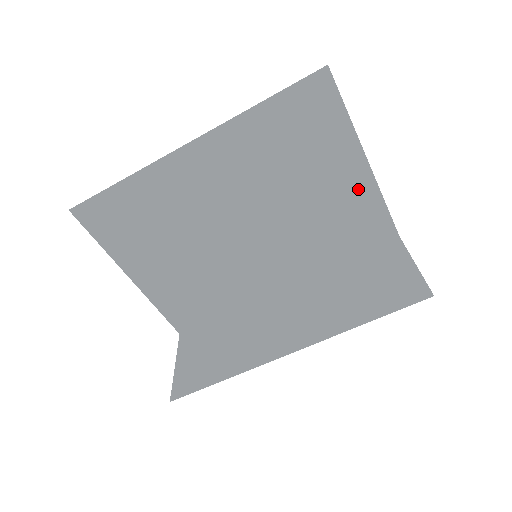
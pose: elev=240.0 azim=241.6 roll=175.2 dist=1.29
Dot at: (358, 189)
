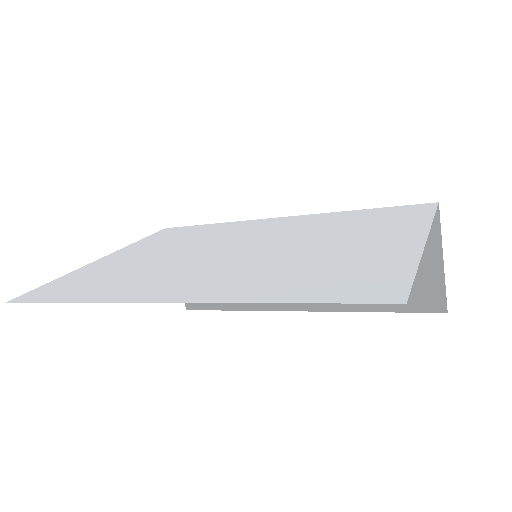
Dot at: (401, 229)
